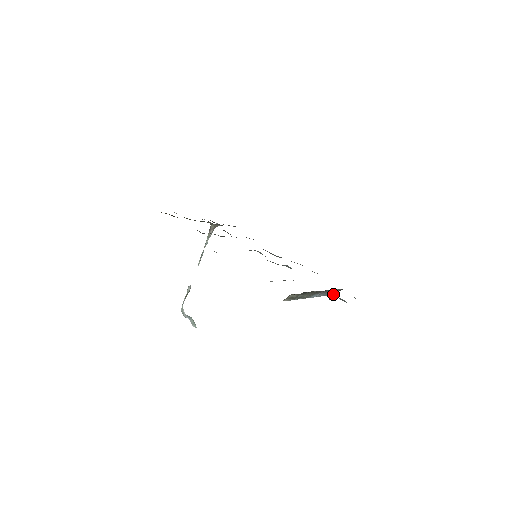
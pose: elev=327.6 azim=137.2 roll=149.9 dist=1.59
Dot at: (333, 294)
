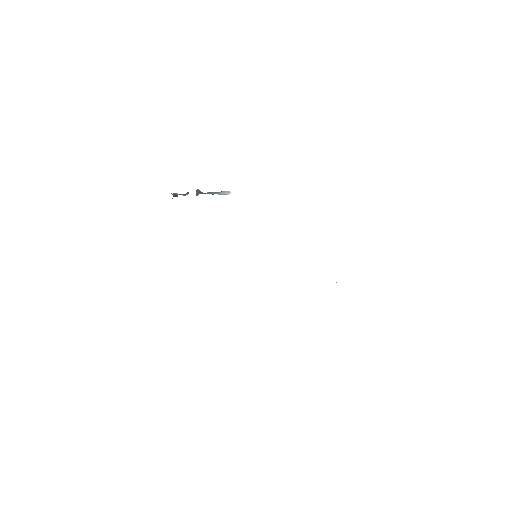
Dot at: occluded
